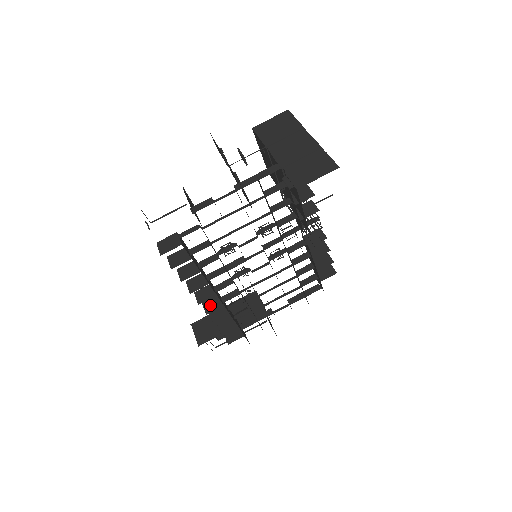
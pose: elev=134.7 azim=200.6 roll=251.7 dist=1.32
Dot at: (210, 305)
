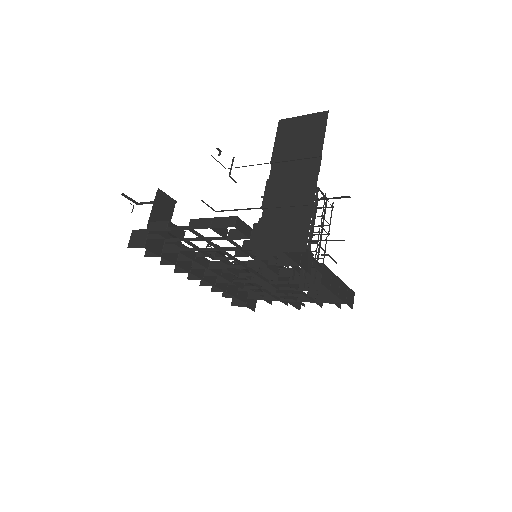
Dot at: occluded
